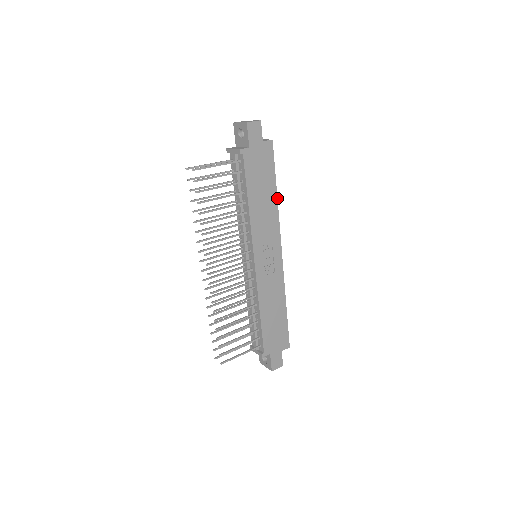
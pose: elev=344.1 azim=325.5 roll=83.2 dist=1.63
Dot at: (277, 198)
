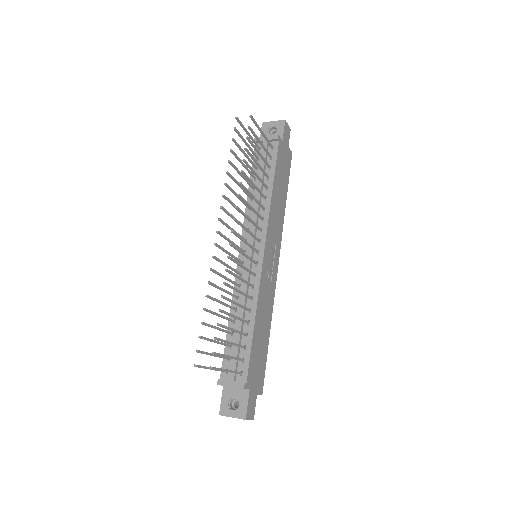
Dot at: (285, 206)
